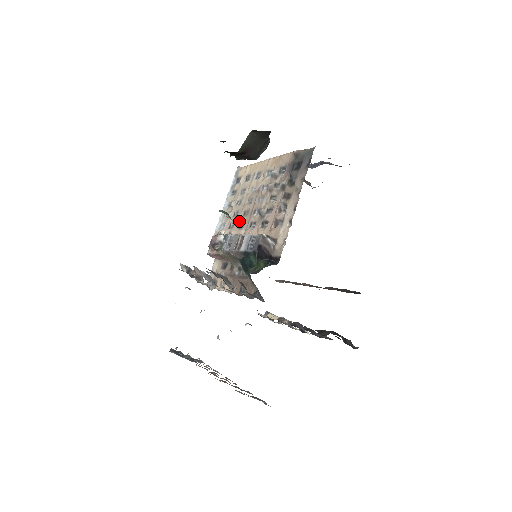
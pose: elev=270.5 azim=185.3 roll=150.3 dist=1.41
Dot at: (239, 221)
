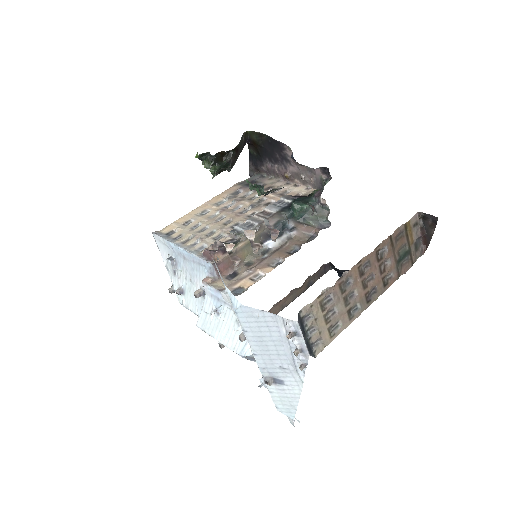
Dot at: (227, 227)
